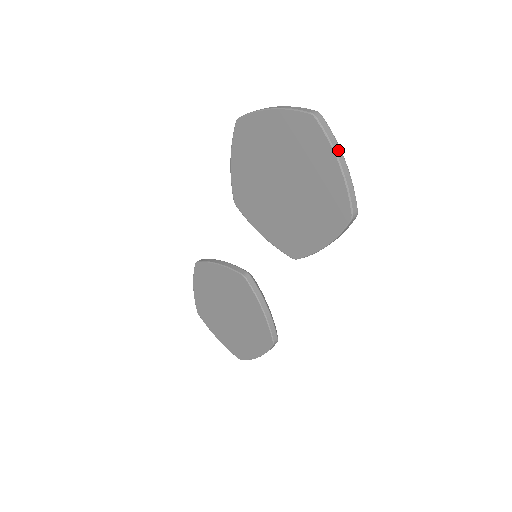
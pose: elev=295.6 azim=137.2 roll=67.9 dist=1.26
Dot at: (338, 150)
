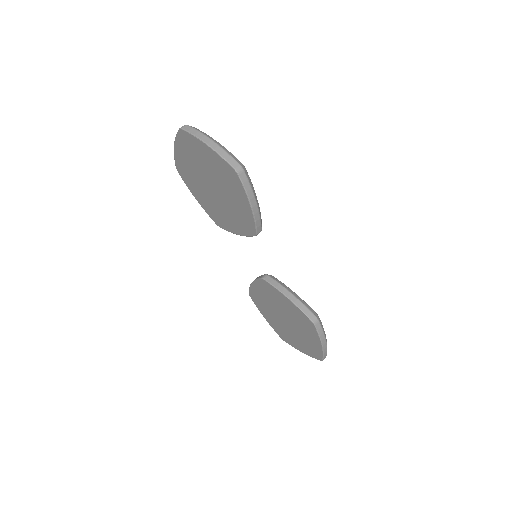
Dot at: (203, 137)
